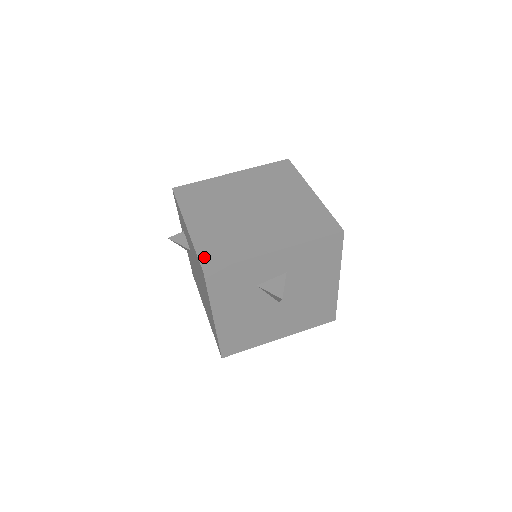
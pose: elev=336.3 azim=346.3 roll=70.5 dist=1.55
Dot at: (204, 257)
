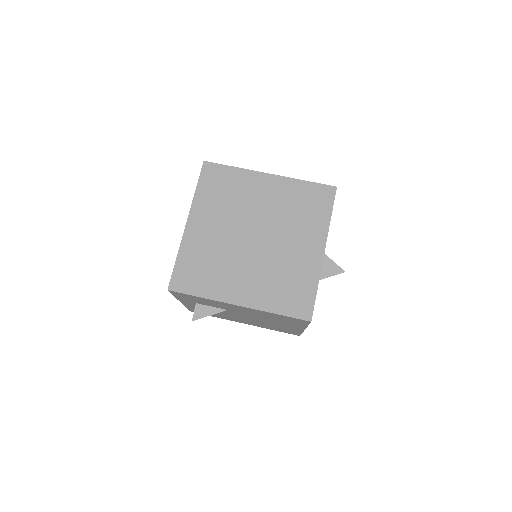
Dot at: (293, 312)
